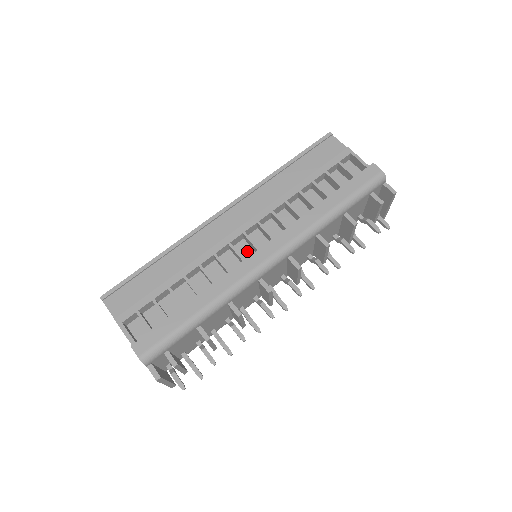
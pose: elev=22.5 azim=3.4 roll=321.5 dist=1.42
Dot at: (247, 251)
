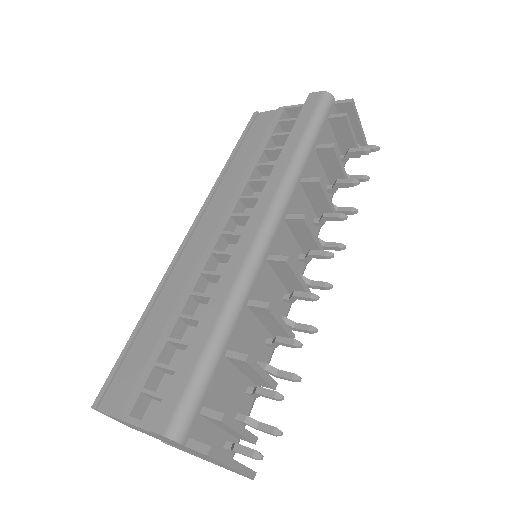
Dot at: occluded
